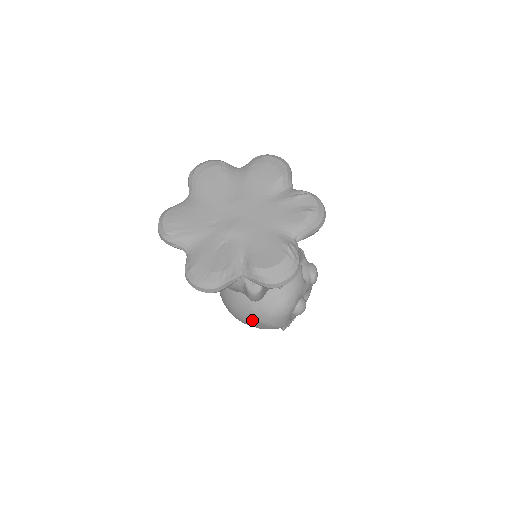
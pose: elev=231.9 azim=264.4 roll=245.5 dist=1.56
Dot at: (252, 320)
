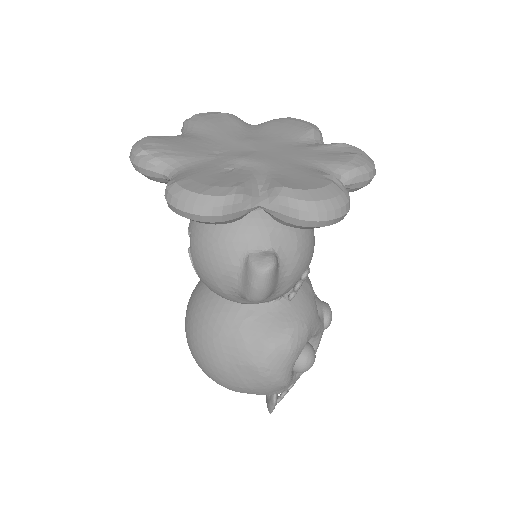
Dot at: (236, 361)
